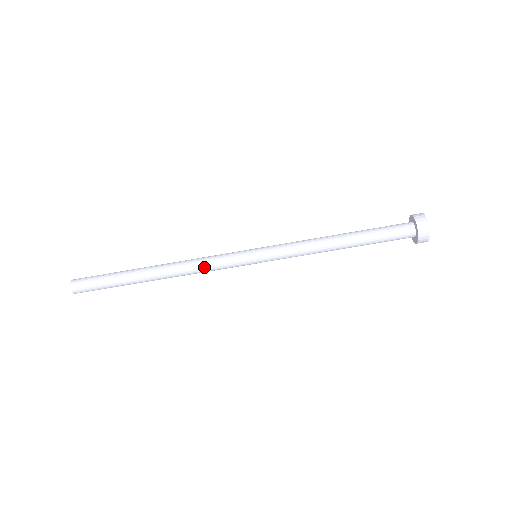
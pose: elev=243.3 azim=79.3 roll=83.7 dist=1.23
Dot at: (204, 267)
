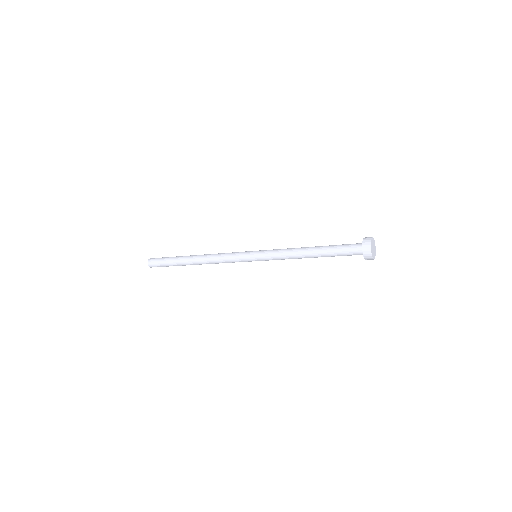
Dot at: occluded
